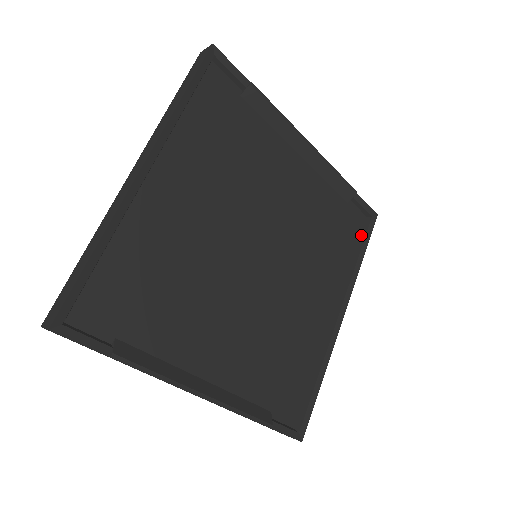
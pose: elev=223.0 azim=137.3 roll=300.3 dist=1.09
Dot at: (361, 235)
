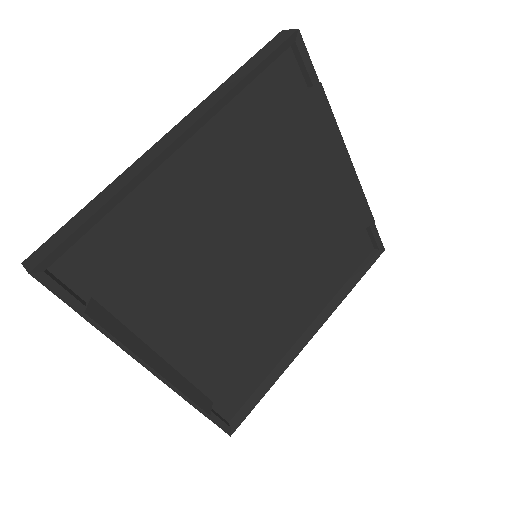
Dot at: (361, 264)
